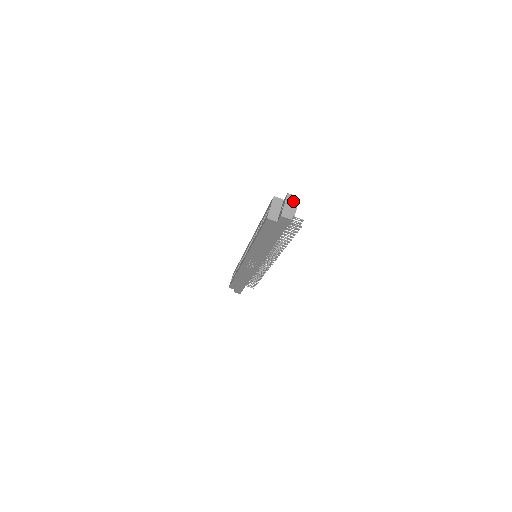
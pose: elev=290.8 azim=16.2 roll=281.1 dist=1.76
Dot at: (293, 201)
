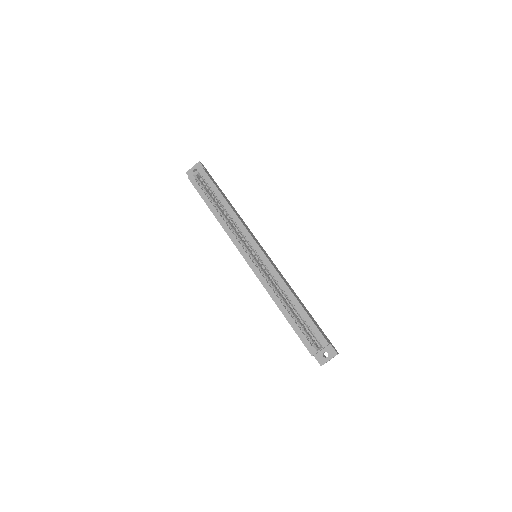
Dot at: occluded
